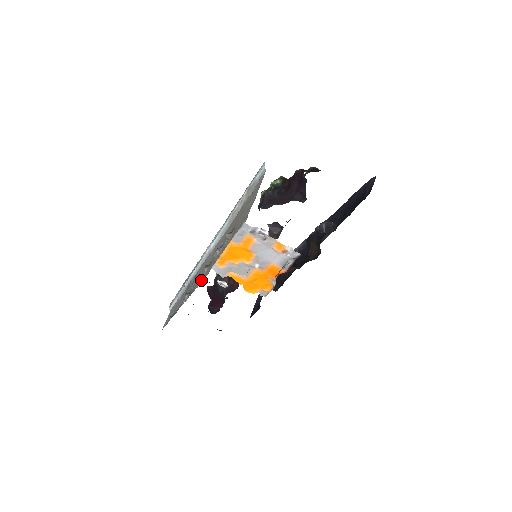
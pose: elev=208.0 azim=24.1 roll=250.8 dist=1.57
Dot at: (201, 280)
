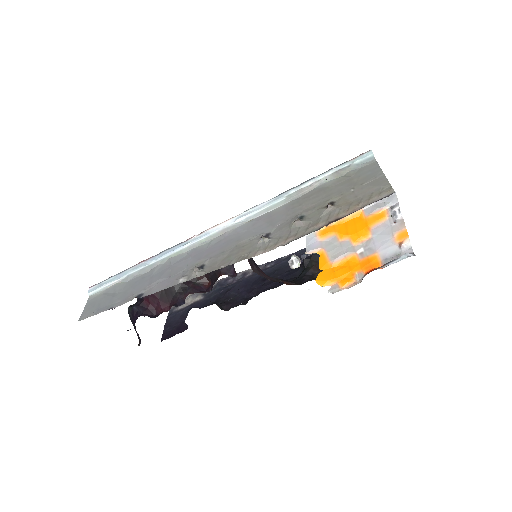
Dot at: (258, 250)
